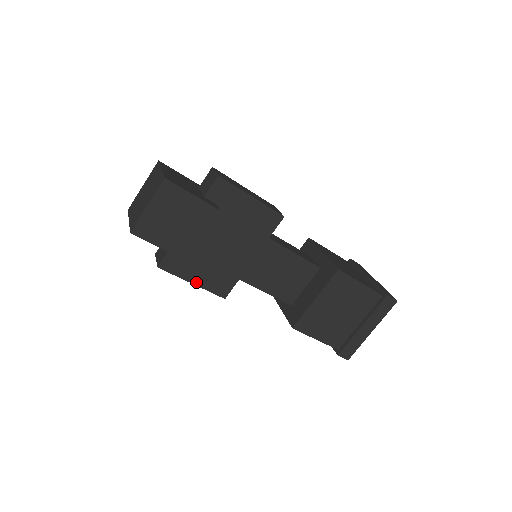
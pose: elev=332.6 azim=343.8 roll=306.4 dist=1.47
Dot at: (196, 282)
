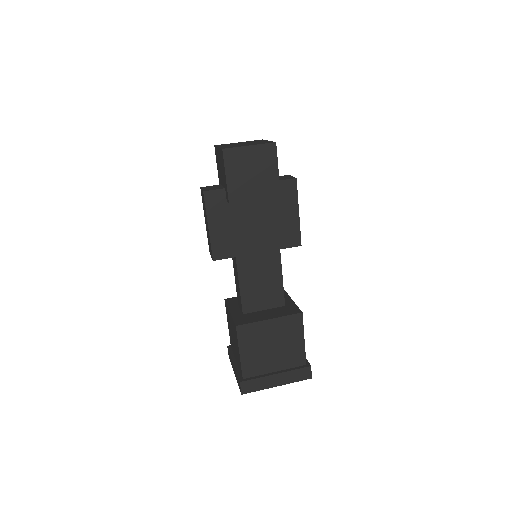
Dot at: (211, 228)
